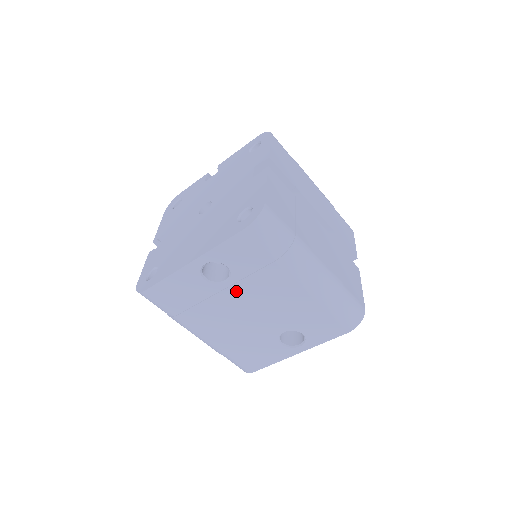
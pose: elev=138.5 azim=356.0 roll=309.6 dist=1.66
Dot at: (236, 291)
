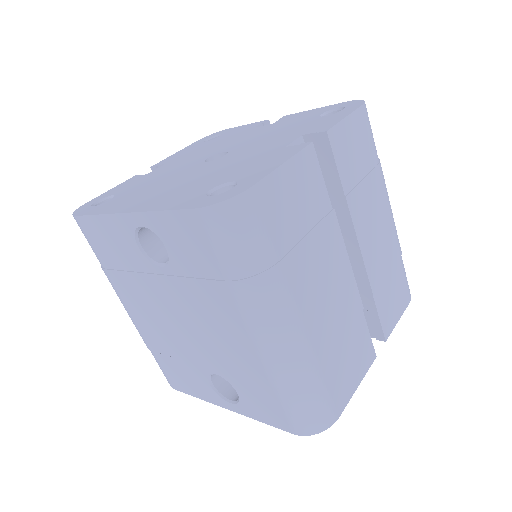
Dot at: (171, 286)
